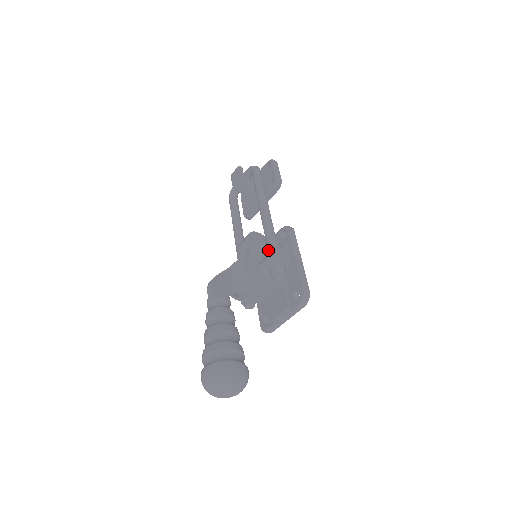
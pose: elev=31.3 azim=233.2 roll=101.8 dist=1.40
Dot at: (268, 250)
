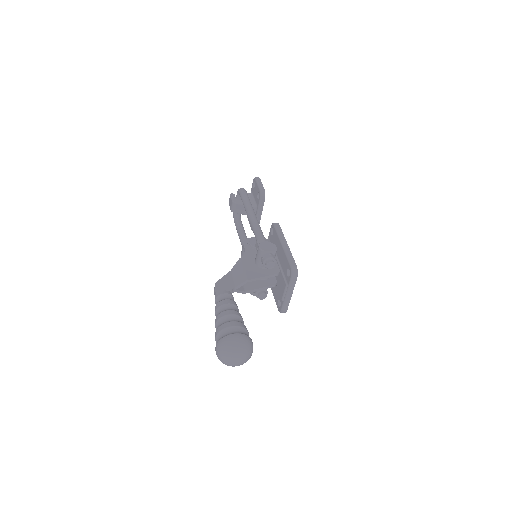
Dot at: (257, 247)
